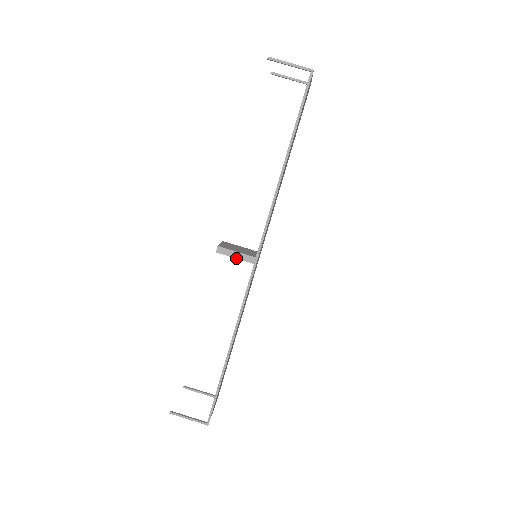
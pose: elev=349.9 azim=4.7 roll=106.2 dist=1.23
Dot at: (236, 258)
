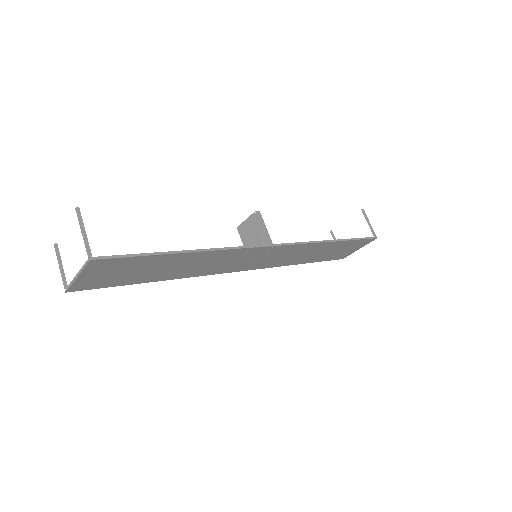
Dot at: (263, 229)
